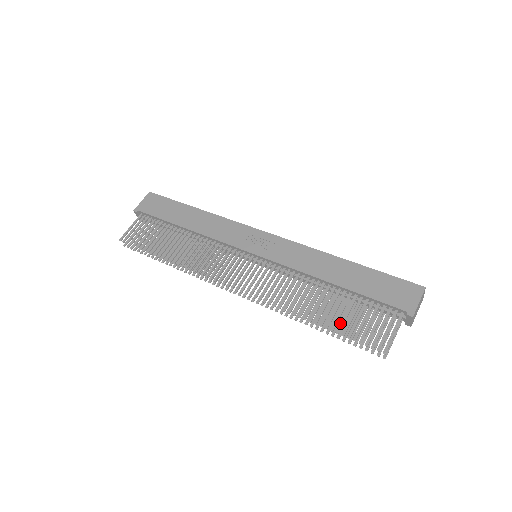
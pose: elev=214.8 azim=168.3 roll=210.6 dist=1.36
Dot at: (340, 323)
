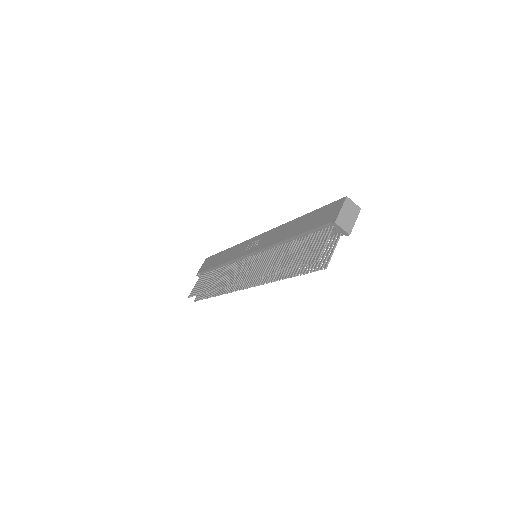
Dot at: (292, 261)
